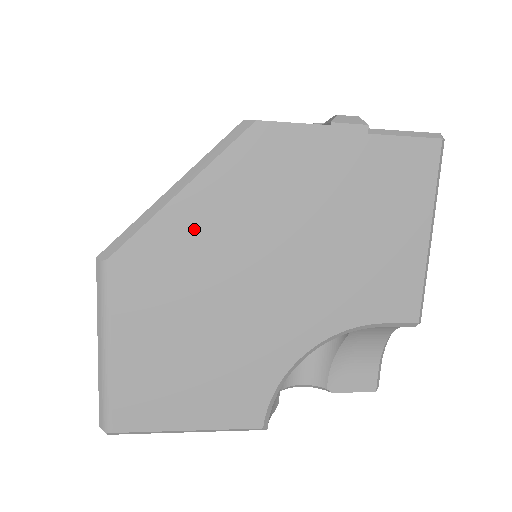
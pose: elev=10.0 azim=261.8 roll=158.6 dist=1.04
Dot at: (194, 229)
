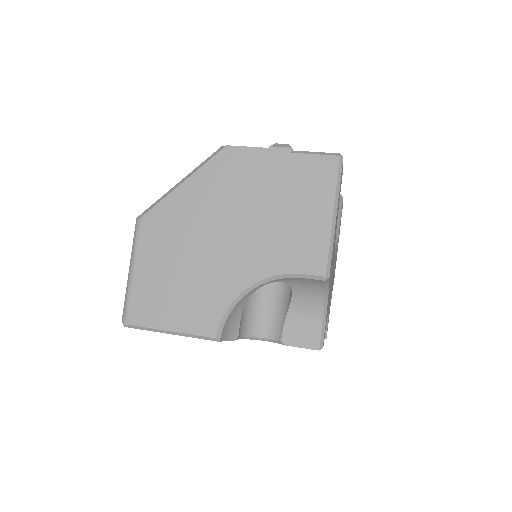
Dot at: (188, 204)
